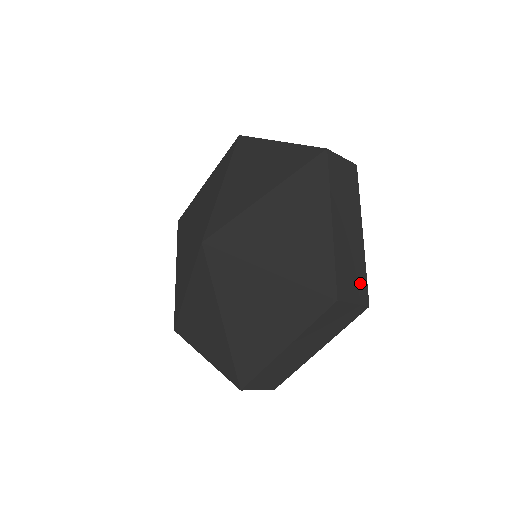
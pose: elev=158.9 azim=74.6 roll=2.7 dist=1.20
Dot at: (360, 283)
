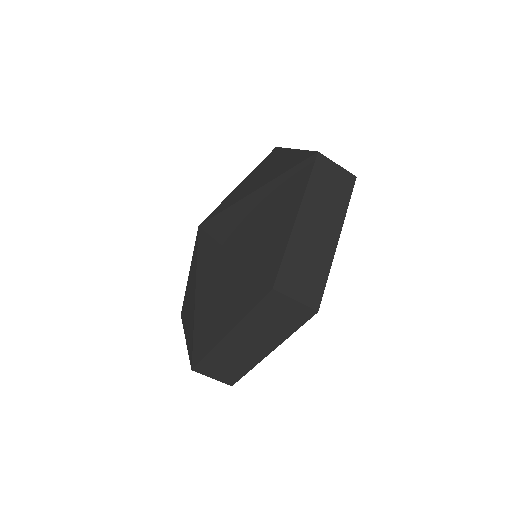
Dot at: (232, 373)
